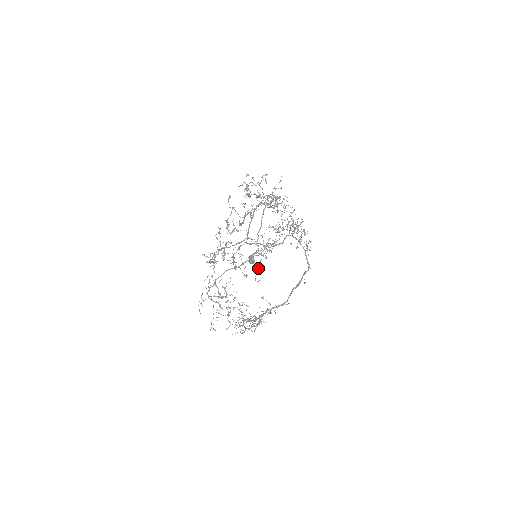
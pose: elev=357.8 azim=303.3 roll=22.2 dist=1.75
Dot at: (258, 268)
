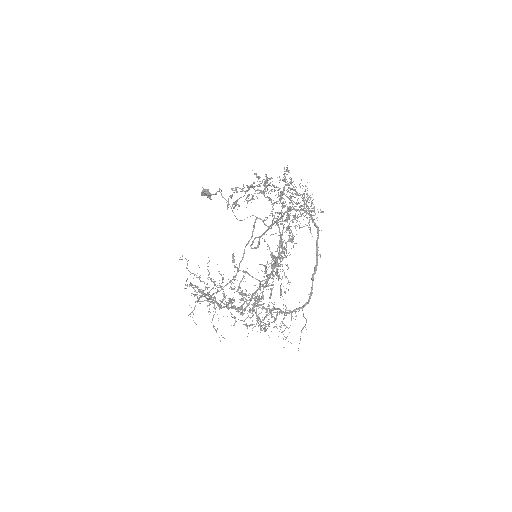
Dot at: occluded
